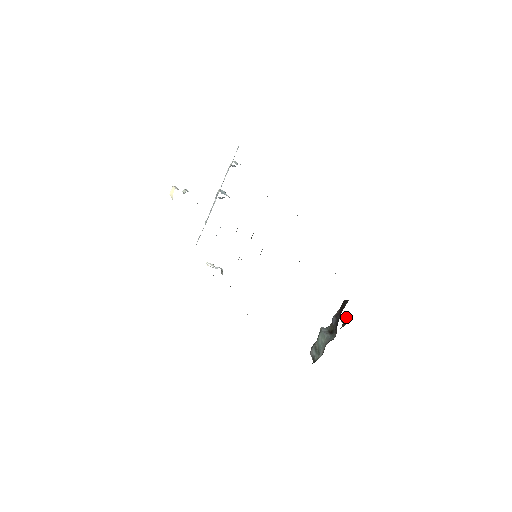
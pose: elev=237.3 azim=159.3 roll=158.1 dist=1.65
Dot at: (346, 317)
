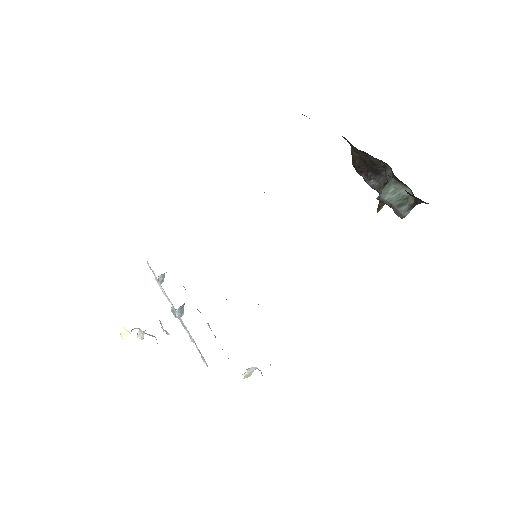
Dot at: occluded
